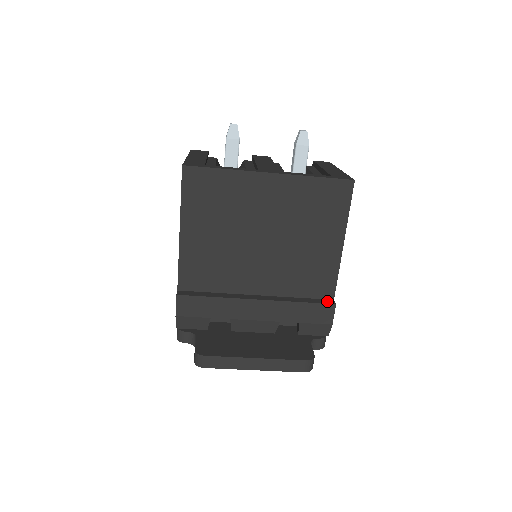
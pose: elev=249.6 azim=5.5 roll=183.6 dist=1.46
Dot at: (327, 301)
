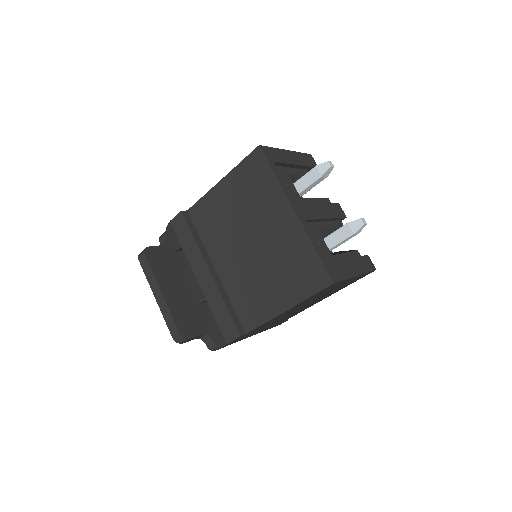
Dot at: (240, 328)
